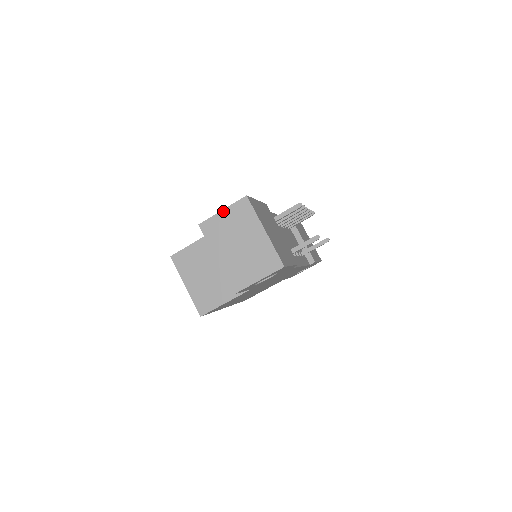
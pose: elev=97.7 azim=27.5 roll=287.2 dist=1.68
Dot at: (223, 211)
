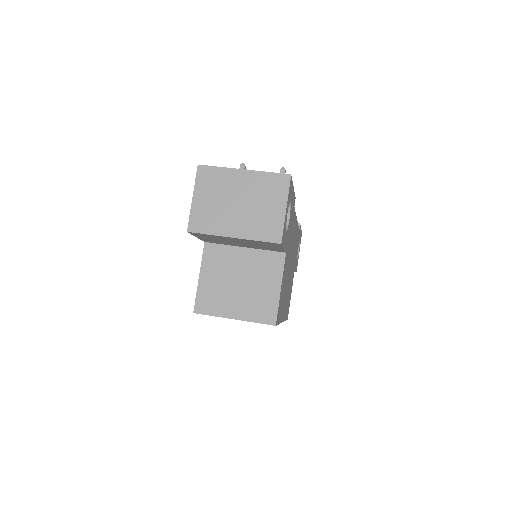
Dot at: (194, 197)
